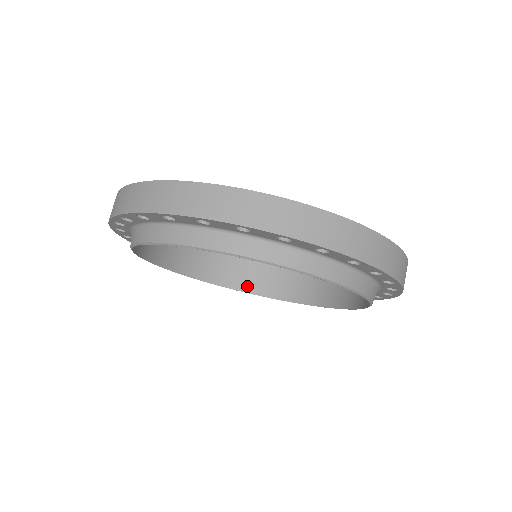
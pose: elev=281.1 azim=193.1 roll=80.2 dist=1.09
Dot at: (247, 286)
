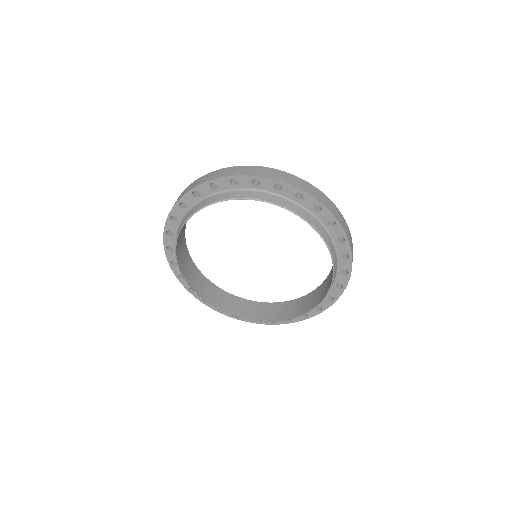
Dot at: (261, 317)
